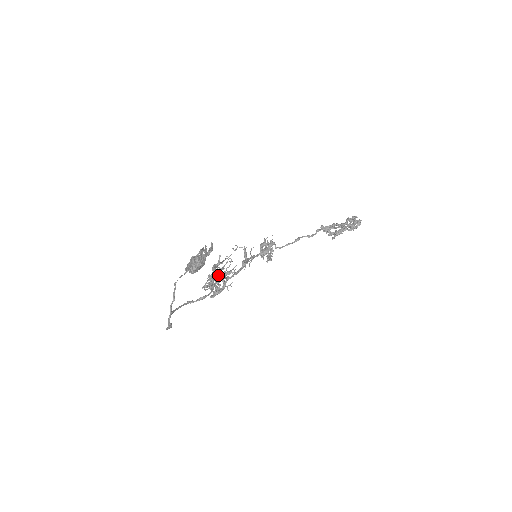
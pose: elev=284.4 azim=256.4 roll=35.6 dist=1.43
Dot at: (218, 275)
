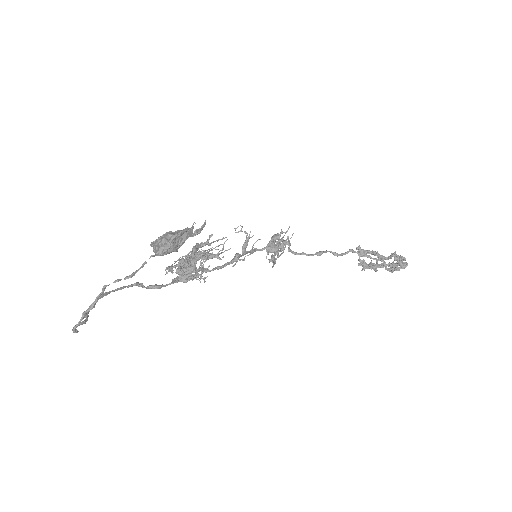
Dot at: (193, 264)
